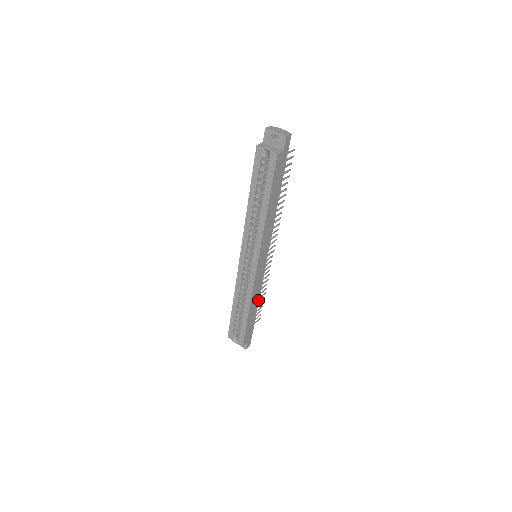
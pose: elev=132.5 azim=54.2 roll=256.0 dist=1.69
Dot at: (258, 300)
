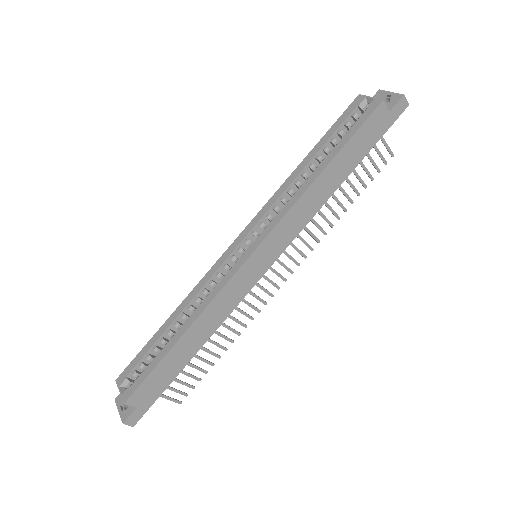
Dot at: (208, 337)
